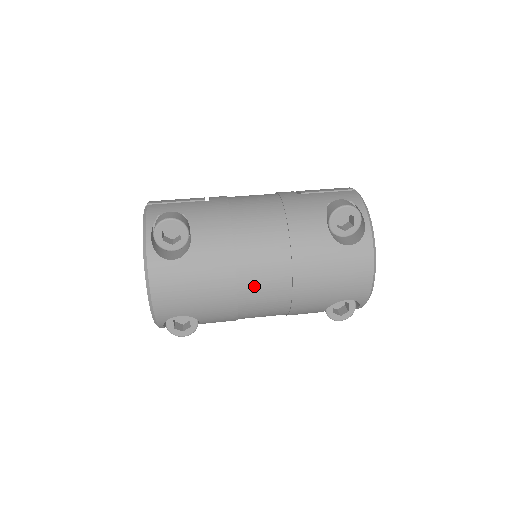
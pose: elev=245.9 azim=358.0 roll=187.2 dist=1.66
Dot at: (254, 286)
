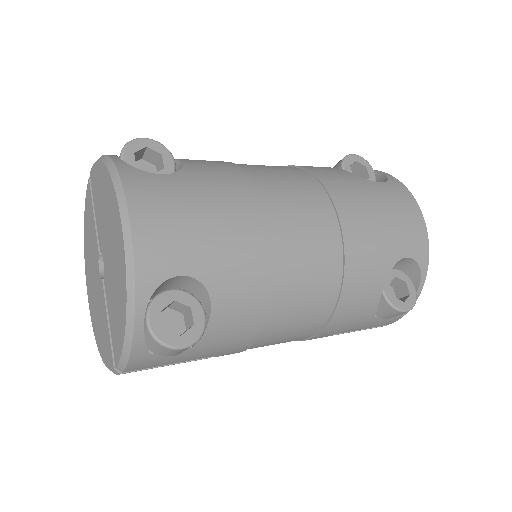
Dot at: (290, 219)
